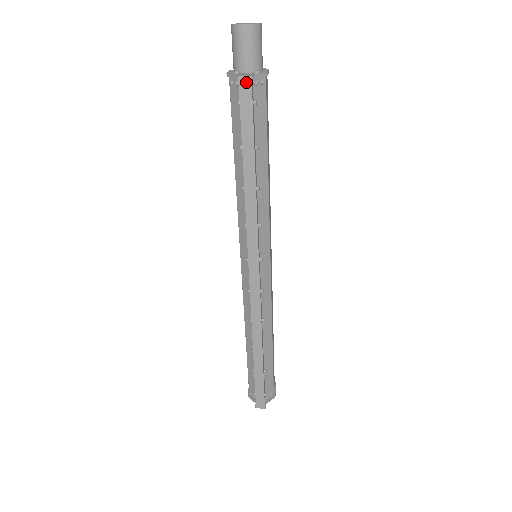
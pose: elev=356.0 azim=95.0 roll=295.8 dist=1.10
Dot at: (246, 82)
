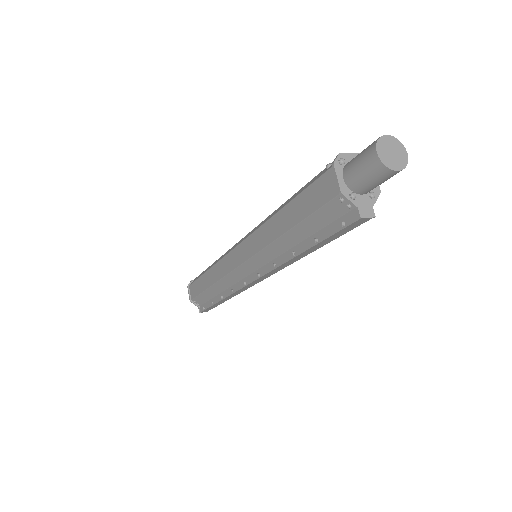
Dot at: (365, 220)
